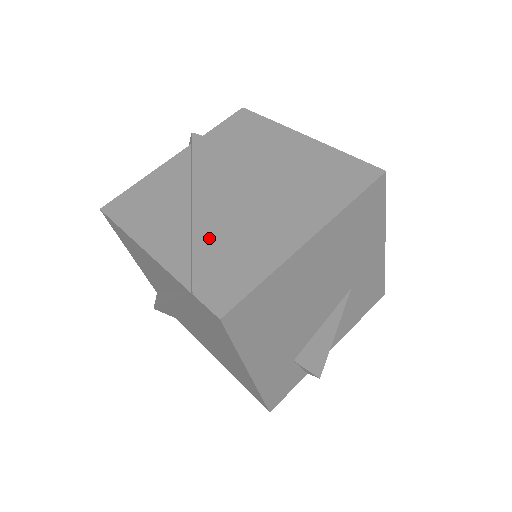
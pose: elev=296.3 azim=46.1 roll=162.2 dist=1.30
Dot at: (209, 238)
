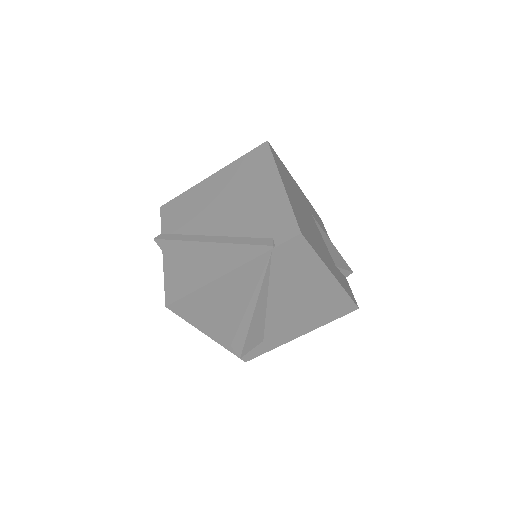
Dot at: (243, 235)
